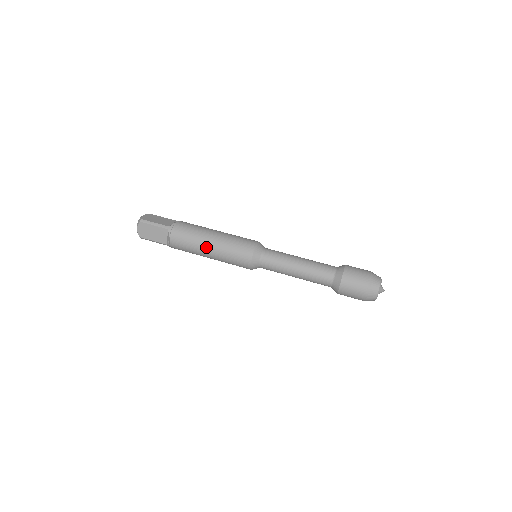
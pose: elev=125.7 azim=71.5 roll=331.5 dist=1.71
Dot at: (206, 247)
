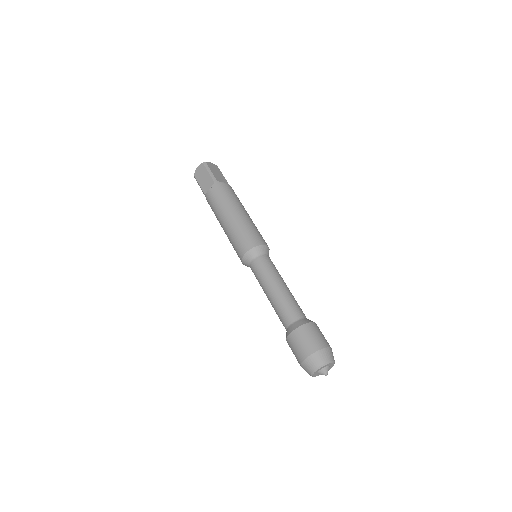
Dot at: (226, 216)
